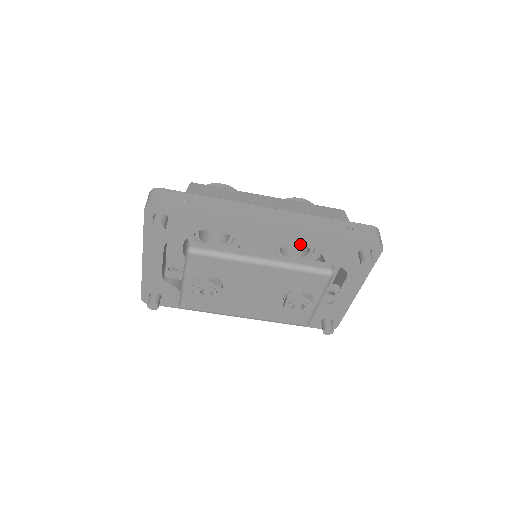
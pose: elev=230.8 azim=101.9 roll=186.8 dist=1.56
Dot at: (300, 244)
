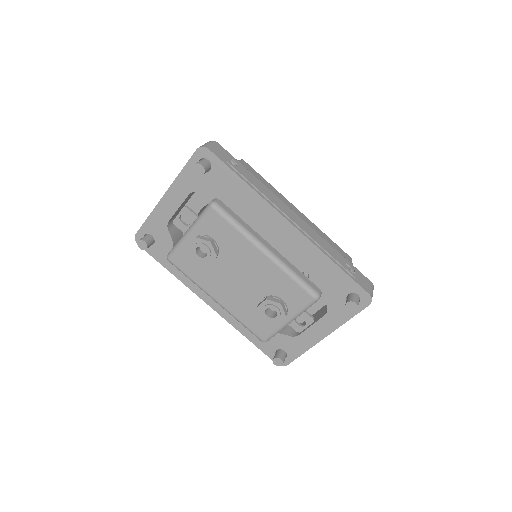
Dot at: (304, 258)
